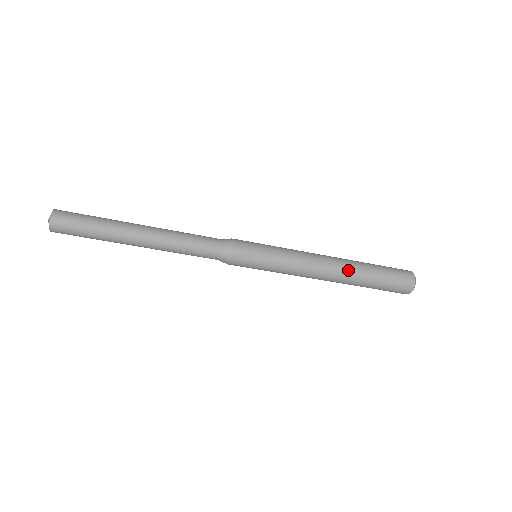
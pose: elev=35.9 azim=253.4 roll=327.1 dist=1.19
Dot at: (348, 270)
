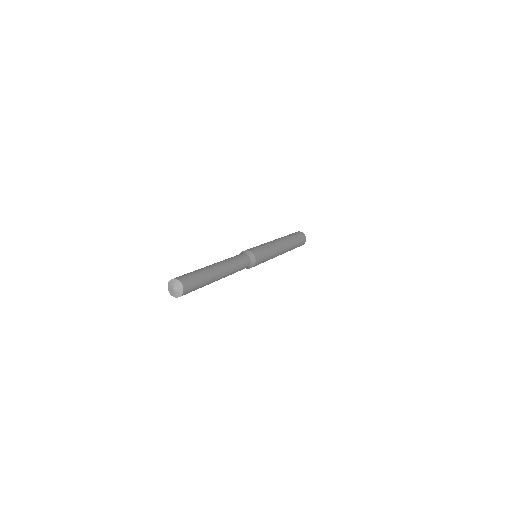
Dot at: occluded
